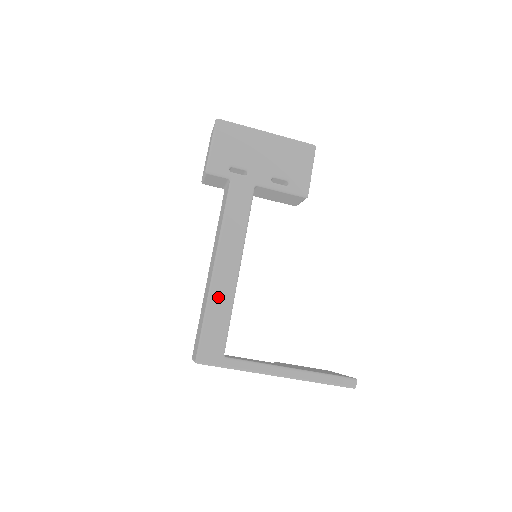
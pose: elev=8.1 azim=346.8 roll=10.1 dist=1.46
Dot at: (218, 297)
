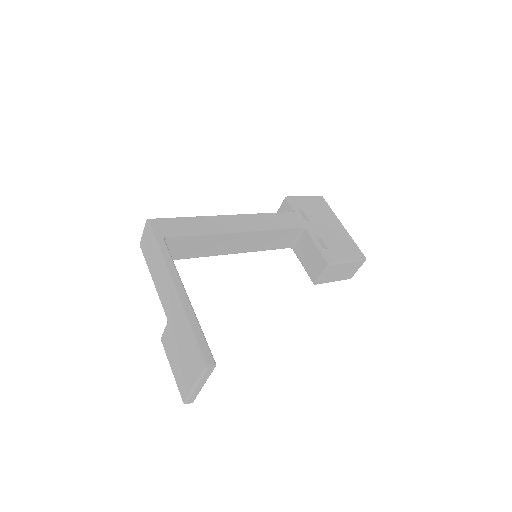
Dot at: (209, 222)
